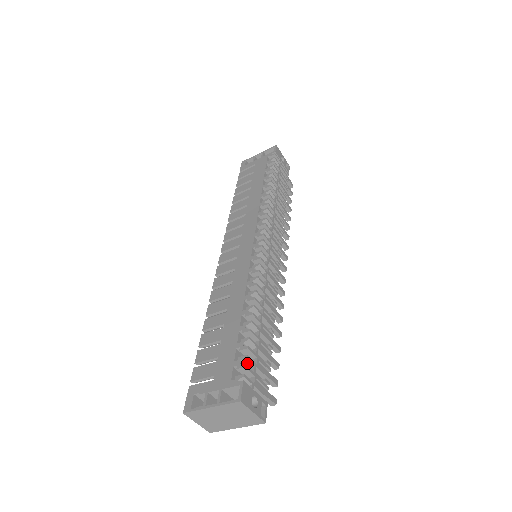
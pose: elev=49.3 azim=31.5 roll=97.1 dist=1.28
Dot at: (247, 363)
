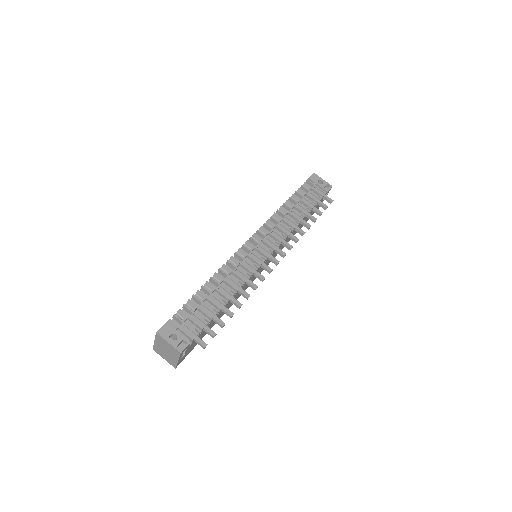
Dot at: (181, 315)
